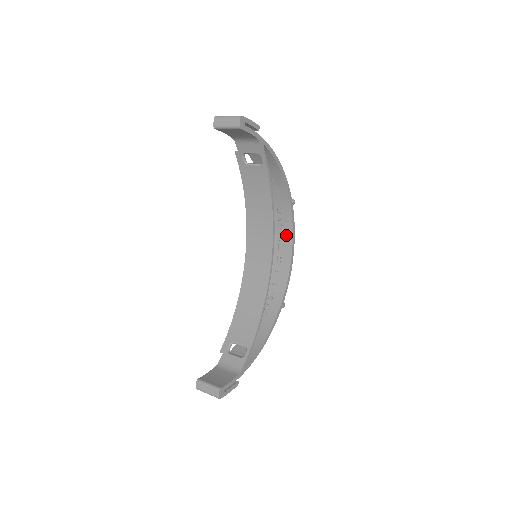
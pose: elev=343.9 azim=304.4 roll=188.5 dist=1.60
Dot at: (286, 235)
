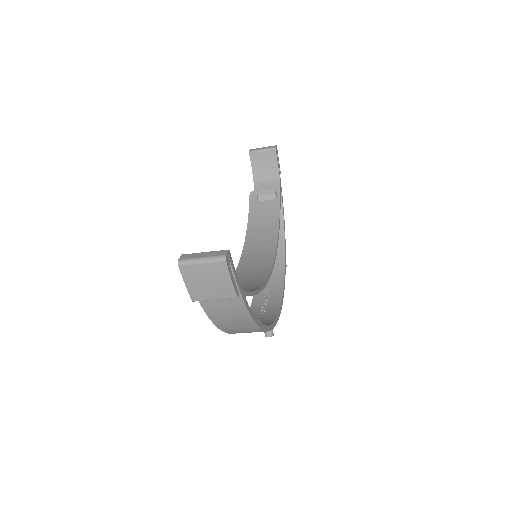
Dot at: (275, 288)
